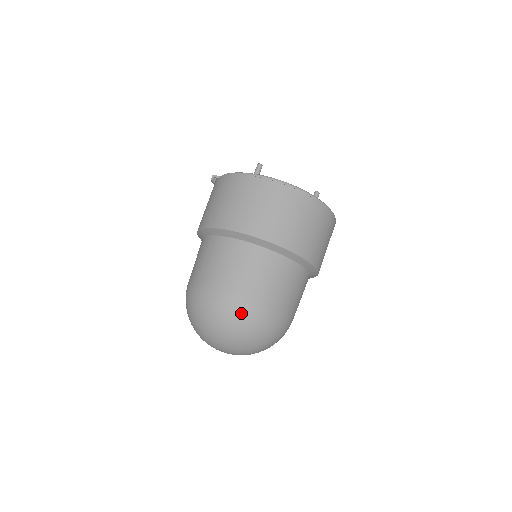
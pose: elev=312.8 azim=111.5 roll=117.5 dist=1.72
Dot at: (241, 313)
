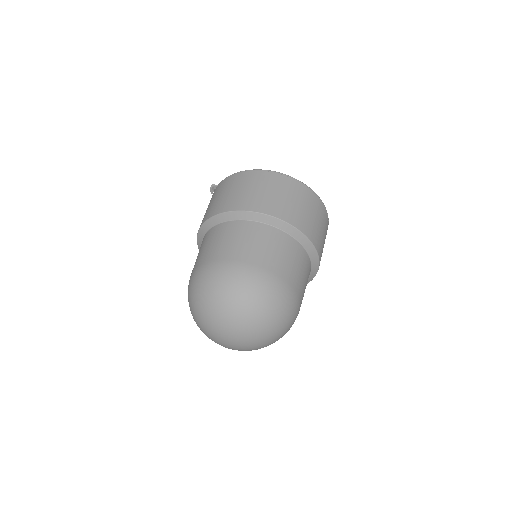
Dot at: (257, 283)
